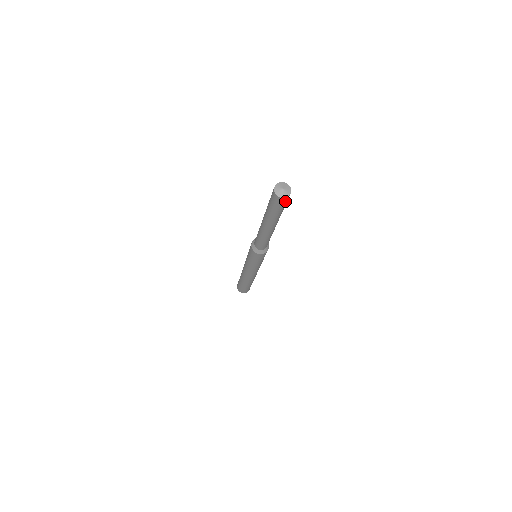
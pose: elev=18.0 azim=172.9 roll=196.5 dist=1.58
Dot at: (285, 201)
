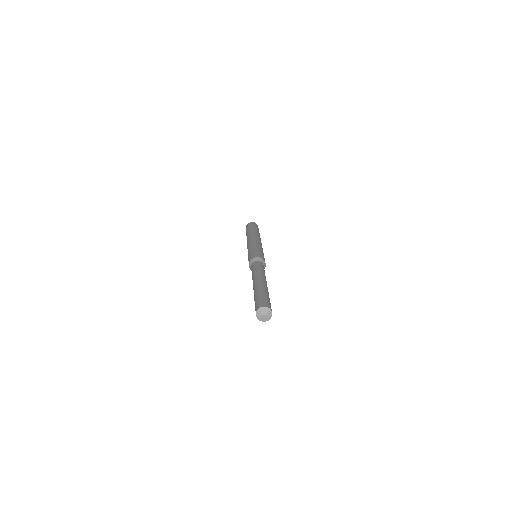
Dot at: occluded
